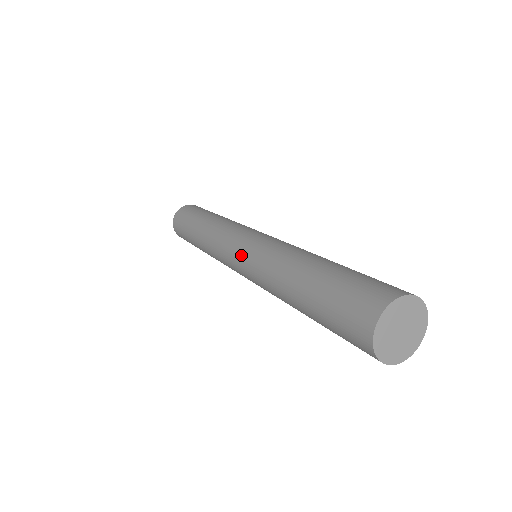
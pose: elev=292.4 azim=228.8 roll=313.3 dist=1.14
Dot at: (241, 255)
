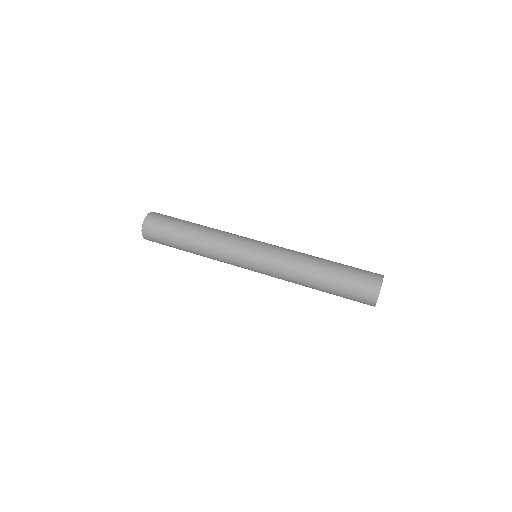
Dot at: (262, 253)
